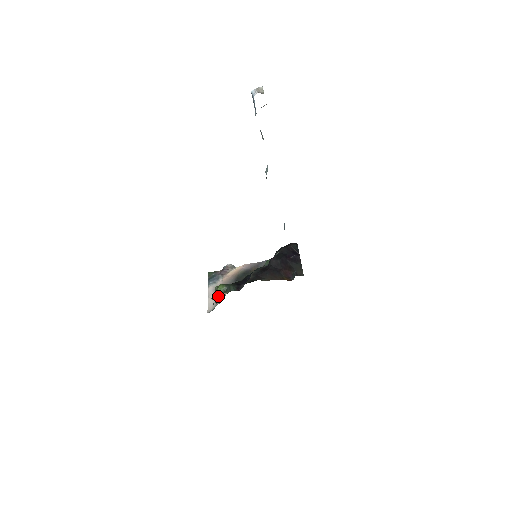
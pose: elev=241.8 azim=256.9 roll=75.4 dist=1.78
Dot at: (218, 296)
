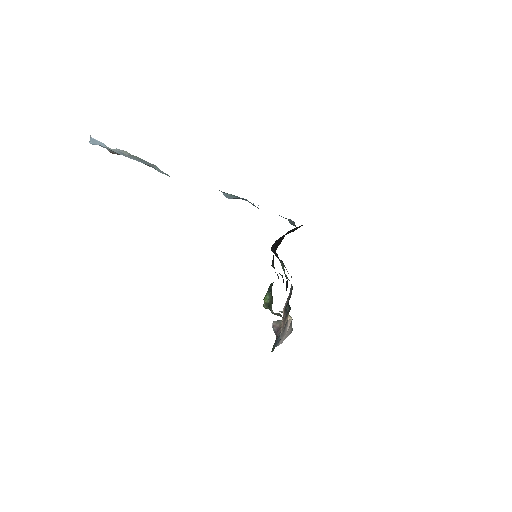
Dot at: (272, 302)
